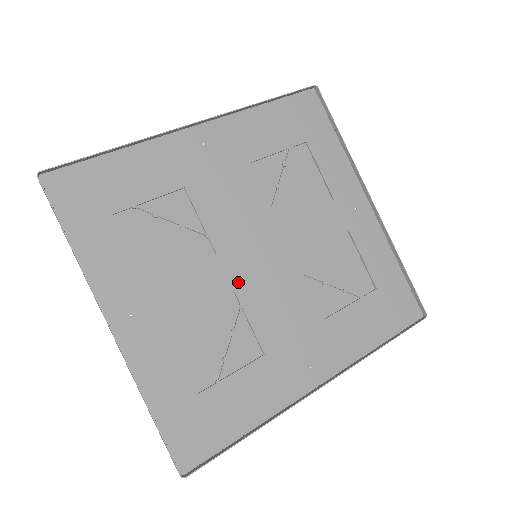
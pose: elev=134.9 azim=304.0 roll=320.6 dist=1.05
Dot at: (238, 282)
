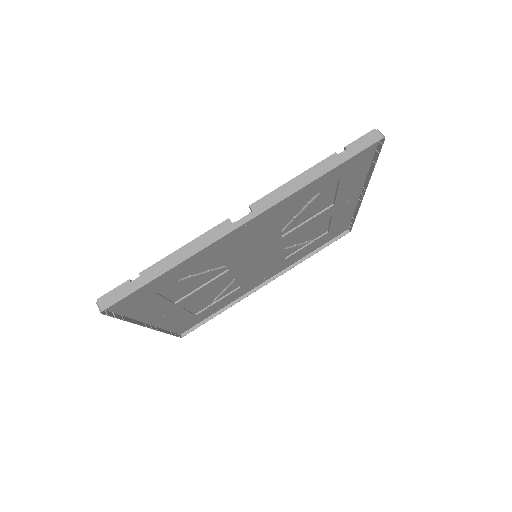
Dot at: (238, 273)
